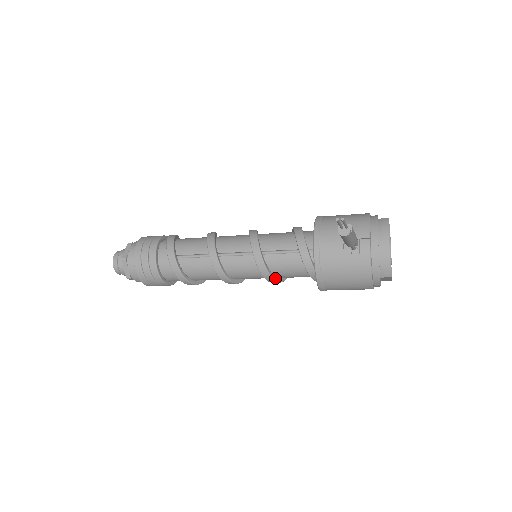
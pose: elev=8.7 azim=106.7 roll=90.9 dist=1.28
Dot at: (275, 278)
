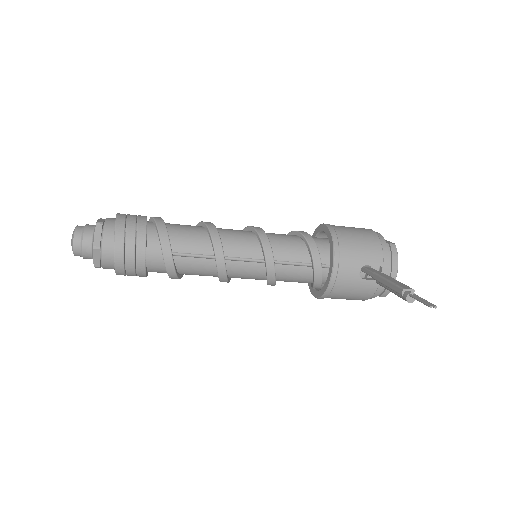
Dot at: occluded
